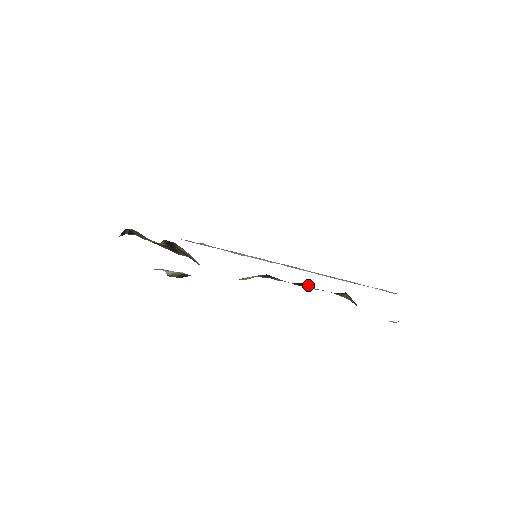
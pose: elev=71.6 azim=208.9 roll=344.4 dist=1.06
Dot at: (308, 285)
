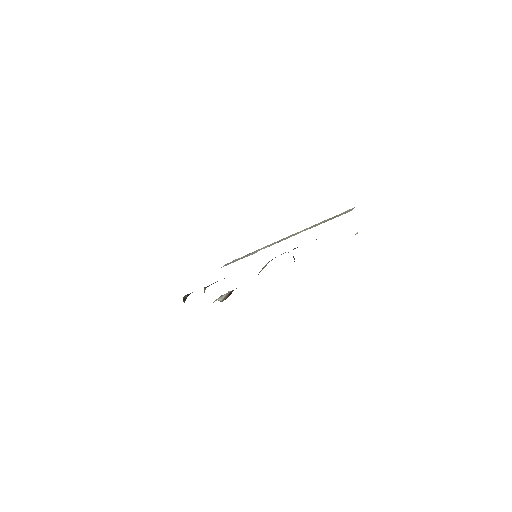
Dot at: occluded
